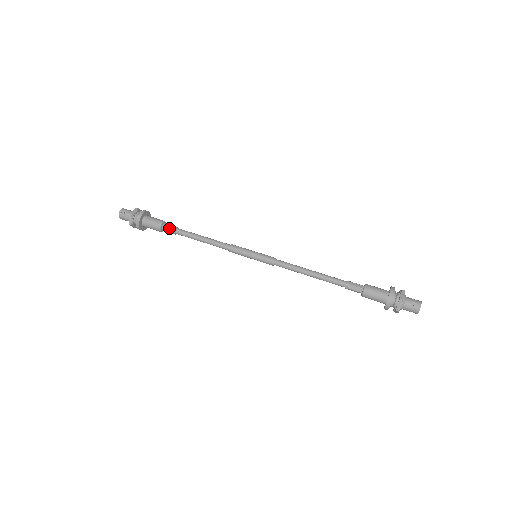
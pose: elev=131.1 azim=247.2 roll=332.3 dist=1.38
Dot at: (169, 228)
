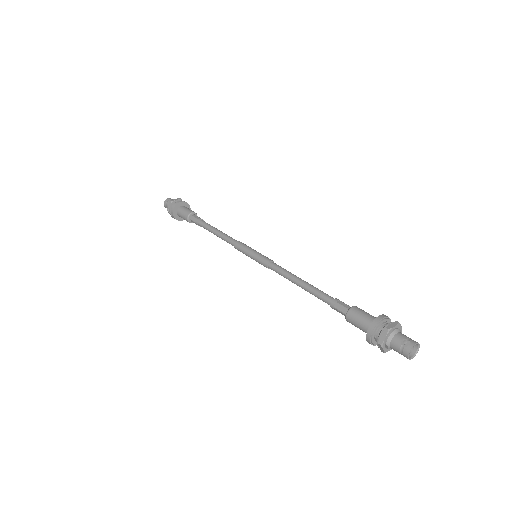
Dot at: (195, 218)
